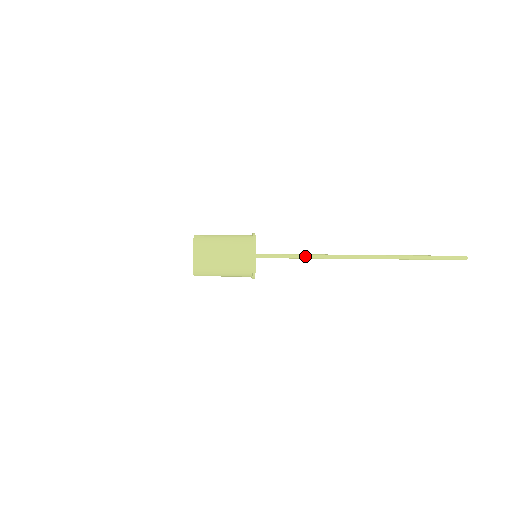
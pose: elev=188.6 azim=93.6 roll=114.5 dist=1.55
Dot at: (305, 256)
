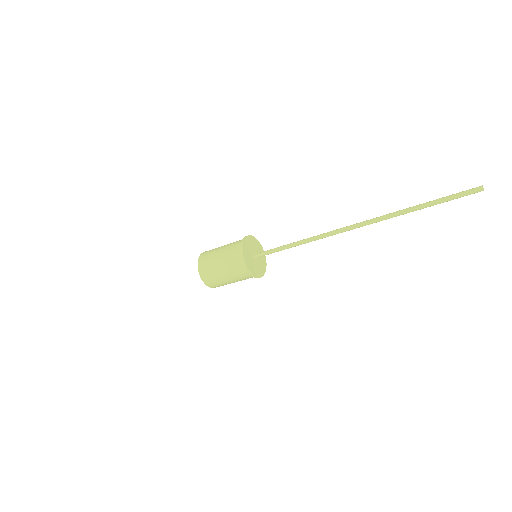
Dot at: (297, 244)
